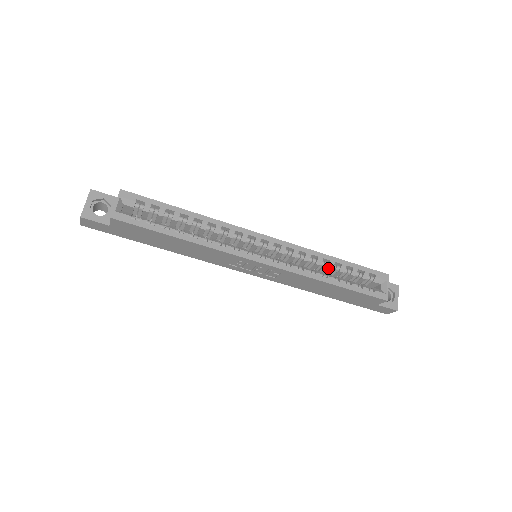
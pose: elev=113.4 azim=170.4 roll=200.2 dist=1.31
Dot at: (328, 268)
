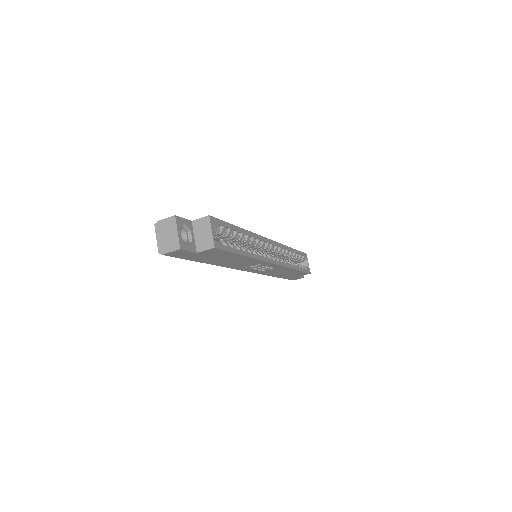
Dot at: occluded
